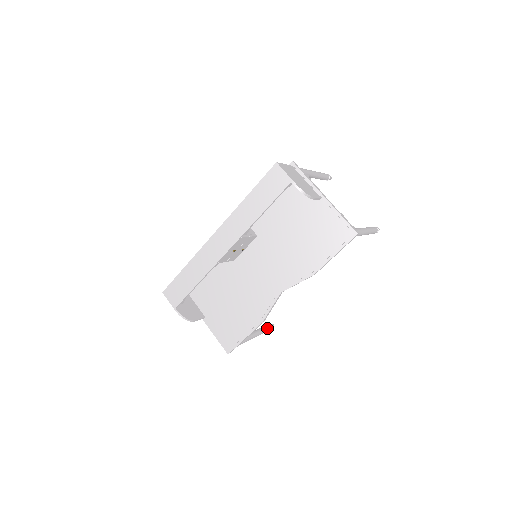
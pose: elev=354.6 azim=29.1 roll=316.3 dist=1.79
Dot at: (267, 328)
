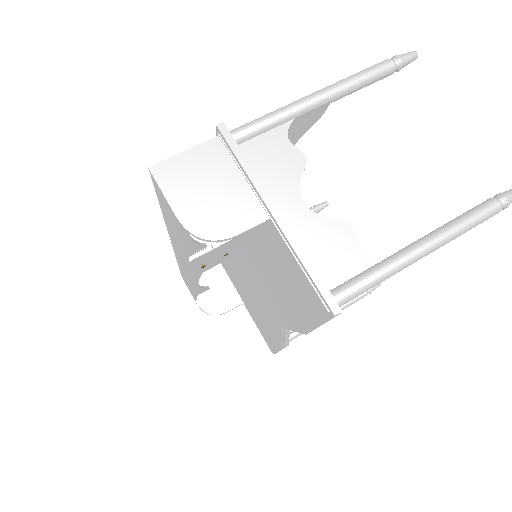
Dot at: (360, 296)
